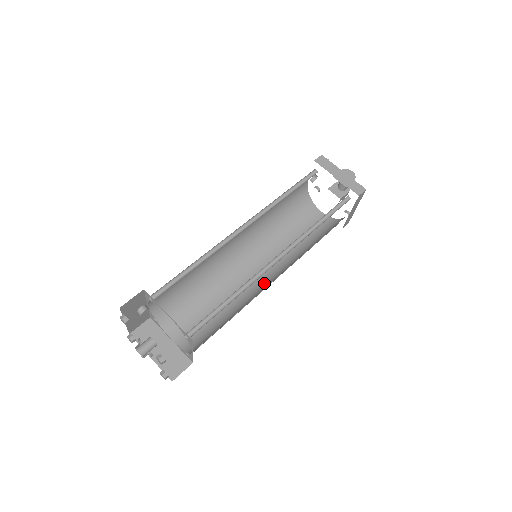
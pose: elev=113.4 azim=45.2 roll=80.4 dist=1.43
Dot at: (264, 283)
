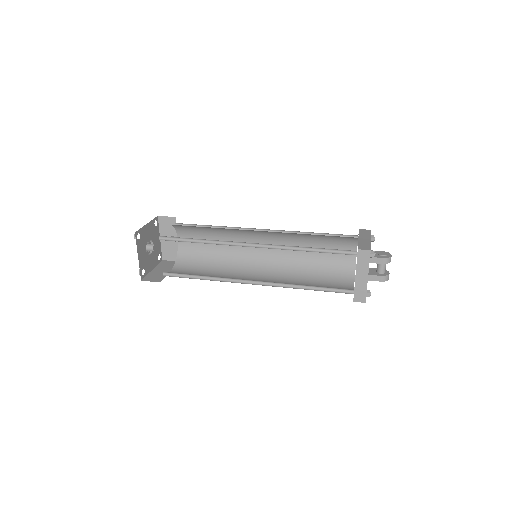
Dot at: occluded
